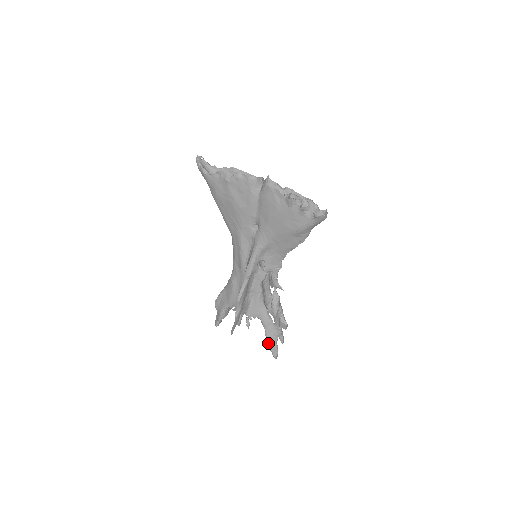
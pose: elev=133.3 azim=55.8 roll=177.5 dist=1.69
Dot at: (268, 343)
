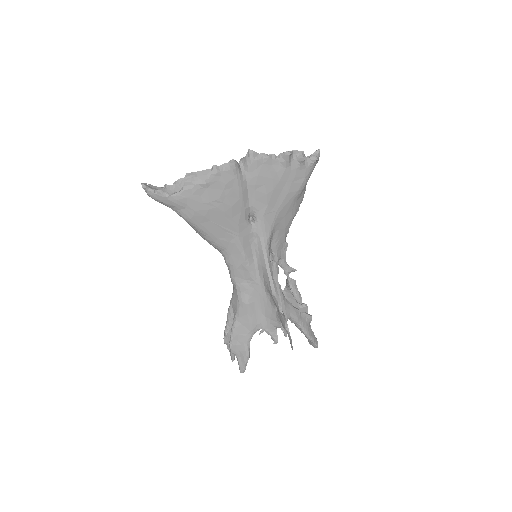
Dot at: (308, 336)
